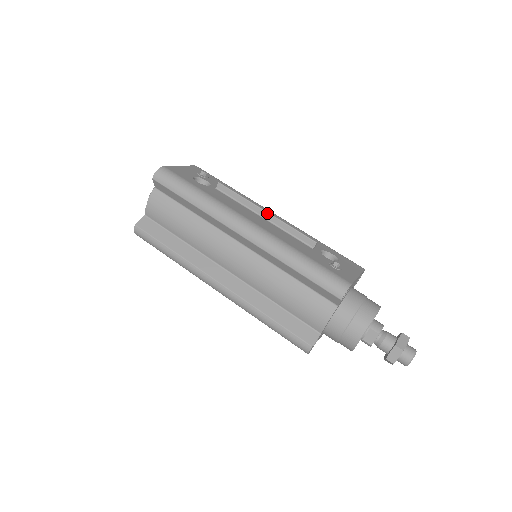
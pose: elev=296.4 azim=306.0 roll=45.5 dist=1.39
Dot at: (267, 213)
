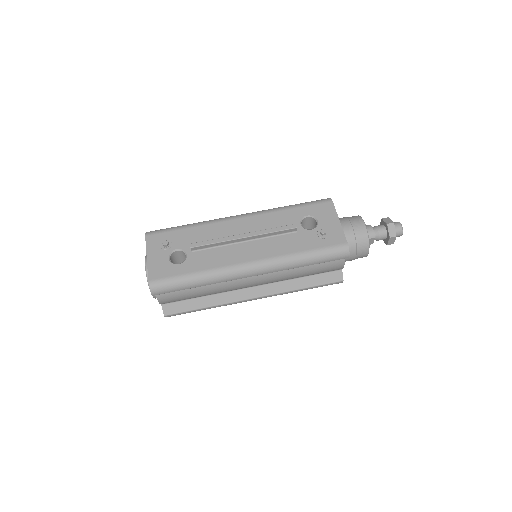
Dot at: (246, 238)
